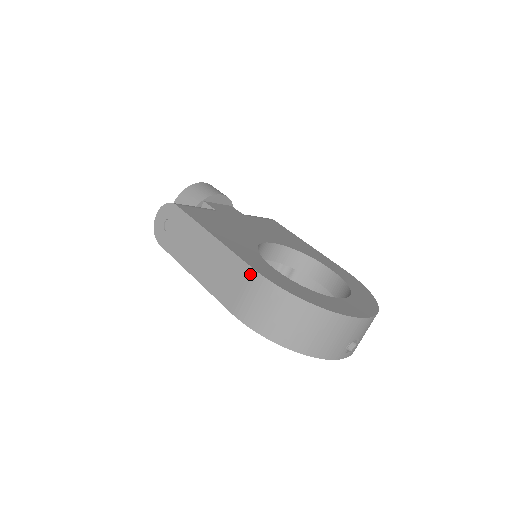
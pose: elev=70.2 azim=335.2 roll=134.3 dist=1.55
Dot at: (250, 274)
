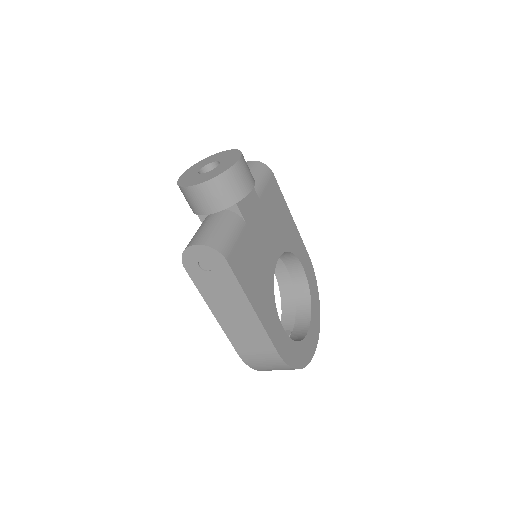
Dot at: (272, 352)
